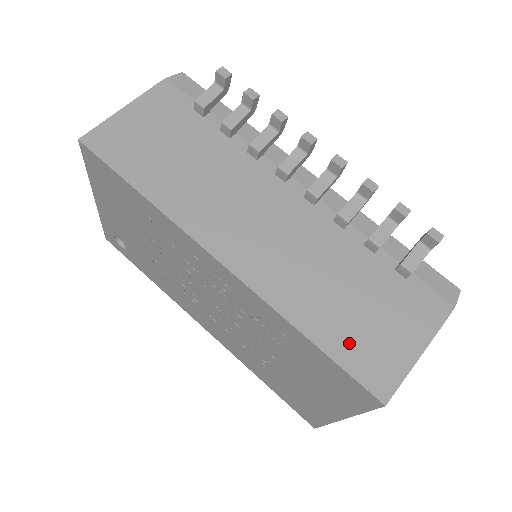
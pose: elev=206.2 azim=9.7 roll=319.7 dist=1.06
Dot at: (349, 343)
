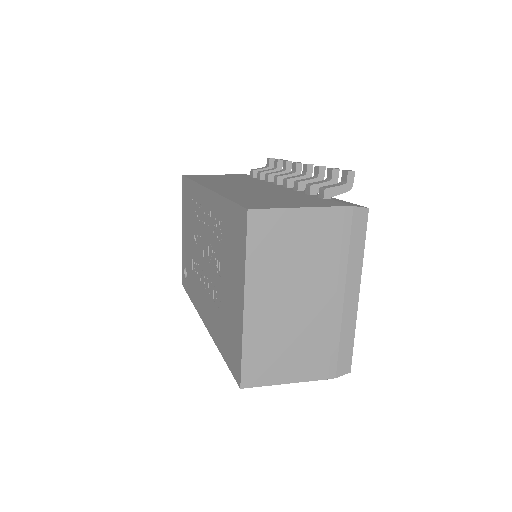
Dot at: (251, 201)
